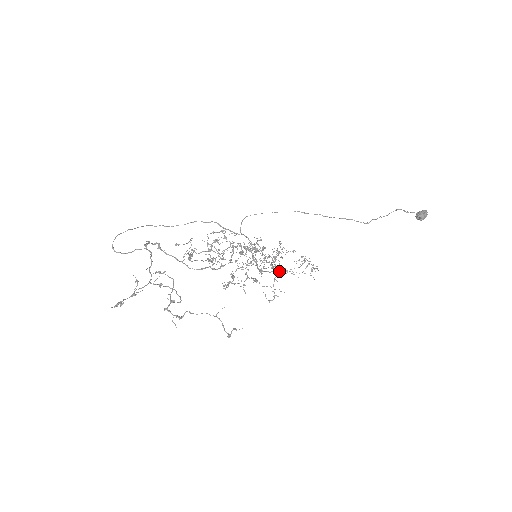
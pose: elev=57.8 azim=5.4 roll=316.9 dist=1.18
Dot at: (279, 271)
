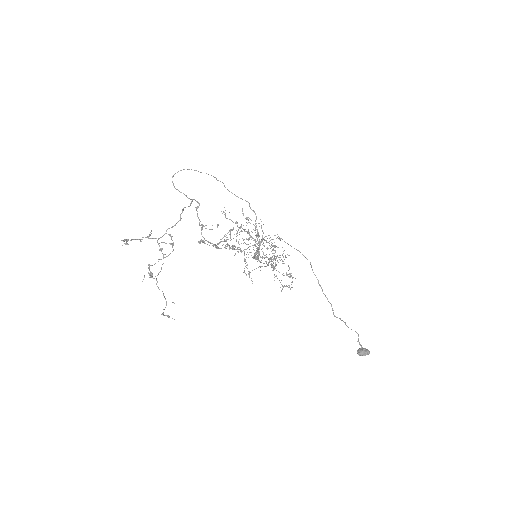
Dot at: occluded
